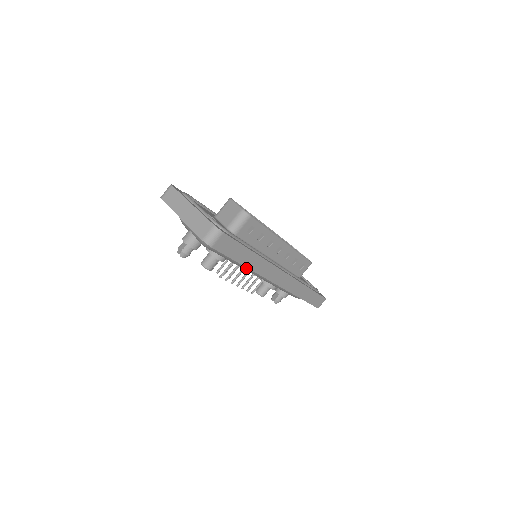
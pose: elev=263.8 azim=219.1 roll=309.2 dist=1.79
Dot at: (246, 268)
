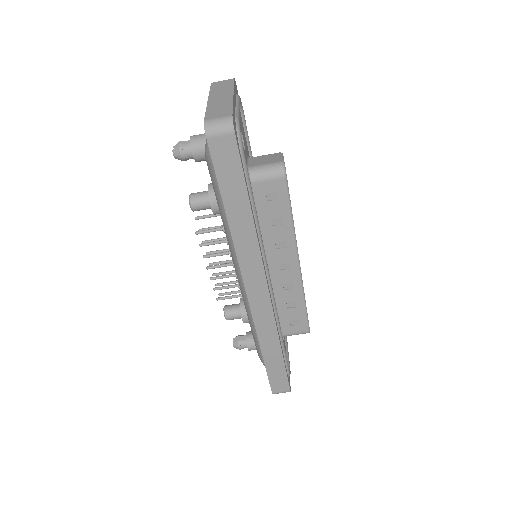
Dot at: (231, 241)
